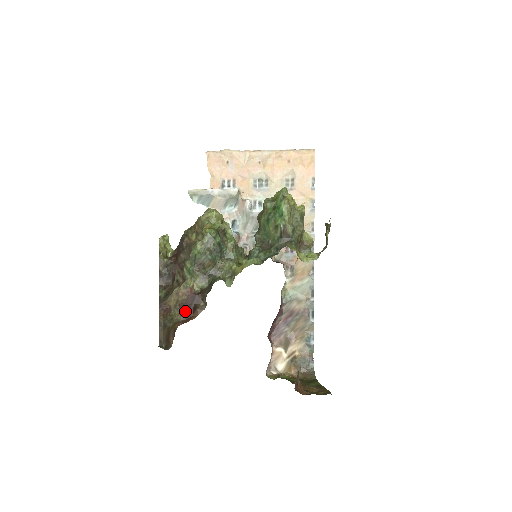
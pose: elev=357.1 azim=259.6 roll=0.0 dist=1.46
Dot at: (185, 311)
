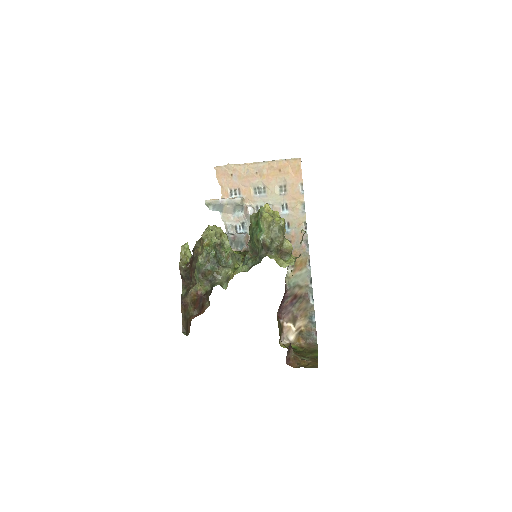
Dot at: (196, 308)
